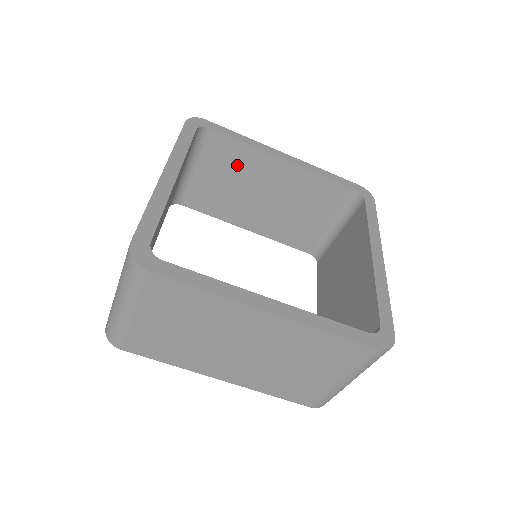
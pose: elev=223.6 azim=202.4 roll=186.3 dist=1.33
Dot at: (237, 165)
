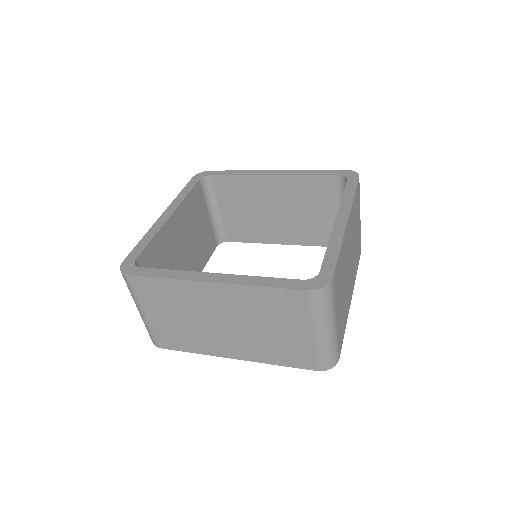
Dot at: (243, 194)
